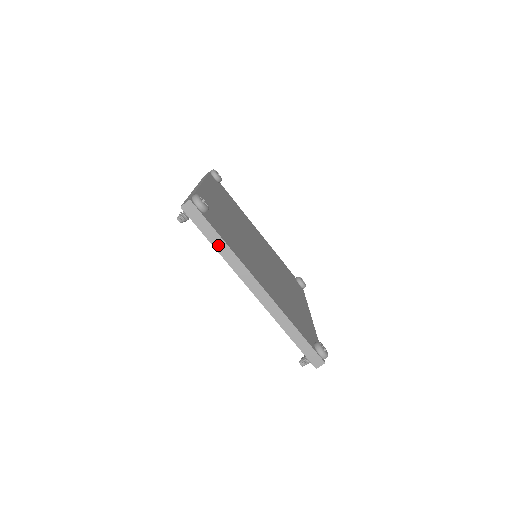
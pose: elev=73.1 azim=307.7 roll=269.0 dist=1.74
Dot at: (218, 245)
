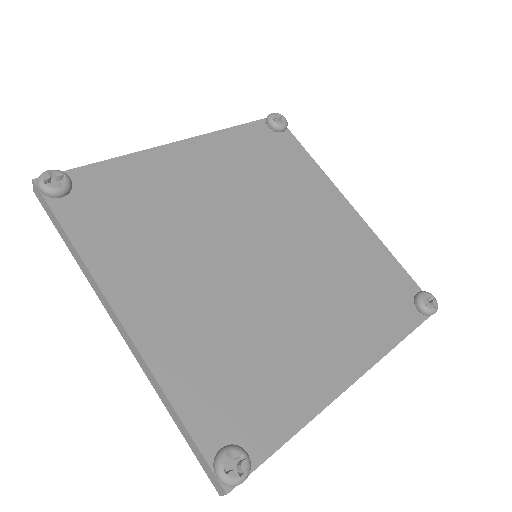
Dot at: (70, 247)
